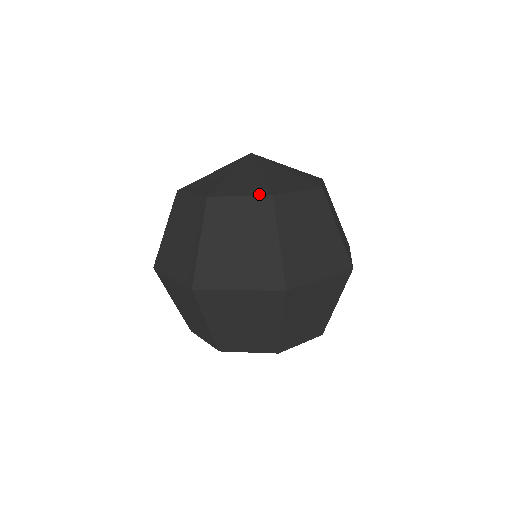
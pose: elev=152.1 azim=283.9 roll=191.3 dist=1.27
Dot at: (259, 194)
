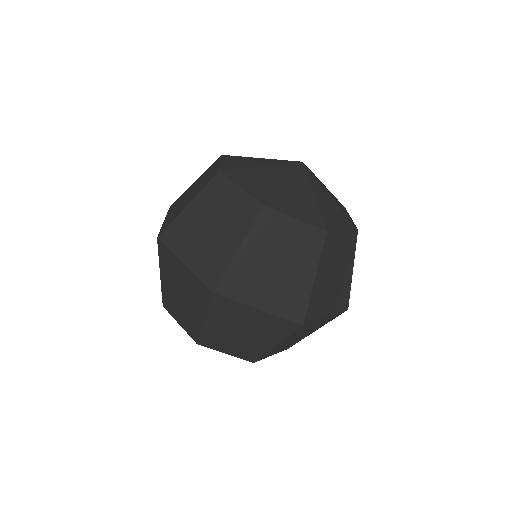
Dot at: (351, 228)
